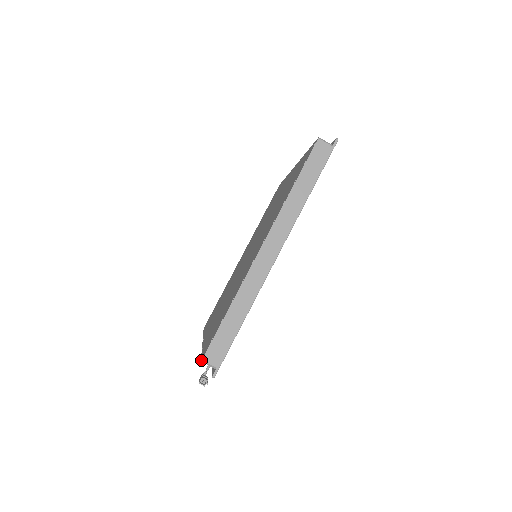
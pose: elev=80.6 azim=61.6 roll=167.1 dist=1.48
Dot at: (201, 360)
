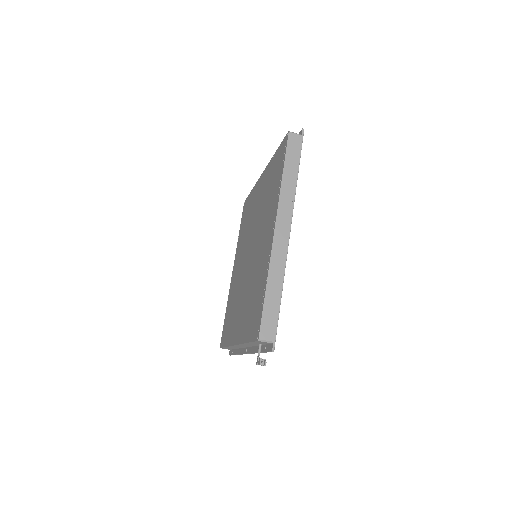
Dot at: (258, 339)
